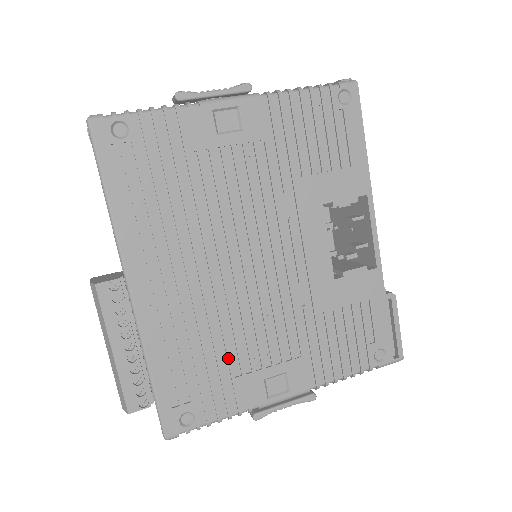
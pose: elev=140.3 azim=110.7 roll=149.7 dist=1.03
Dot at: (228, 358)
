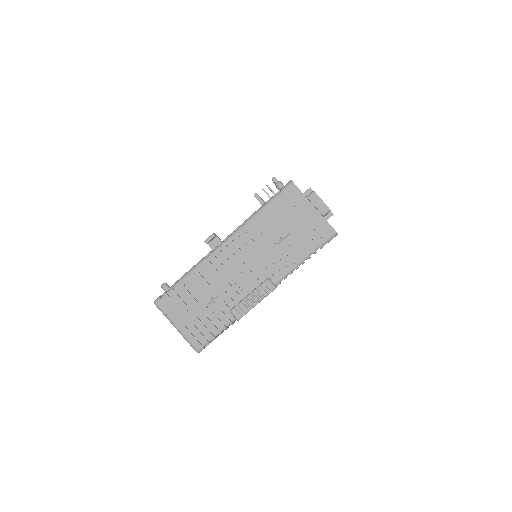
Dot at: occluded
